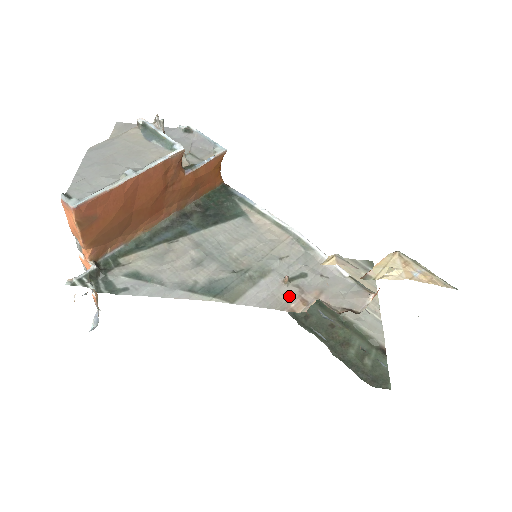
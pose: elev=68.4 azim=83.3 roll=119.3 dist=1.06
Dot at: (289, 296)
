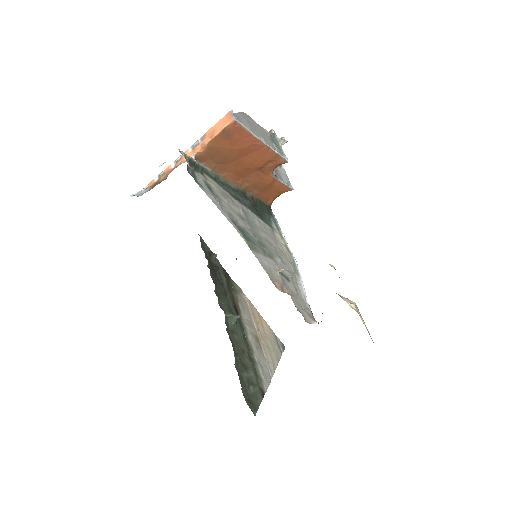
Dot at: (277, 278)
